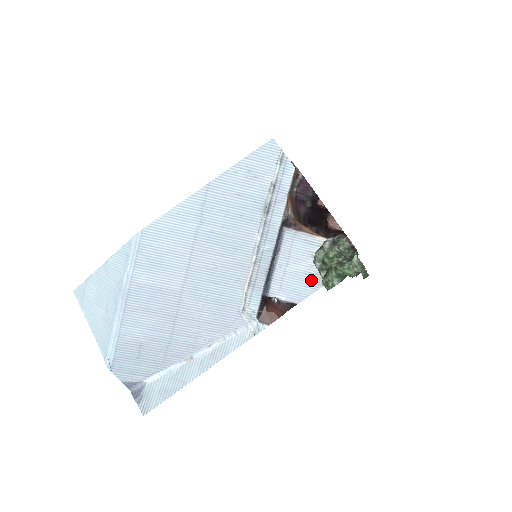
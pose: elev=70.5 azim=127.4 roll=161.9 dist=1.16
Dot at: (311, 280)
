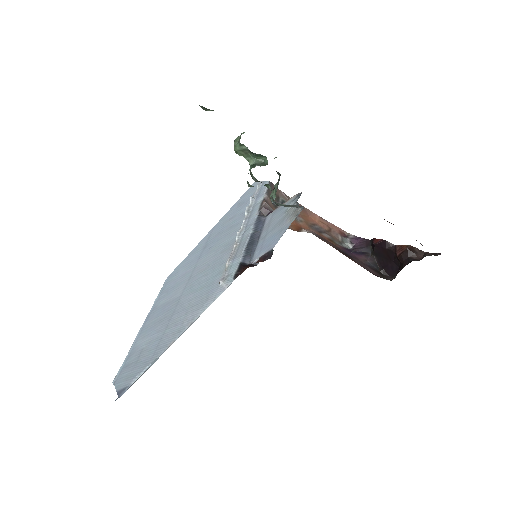
Dot at: (284, 225)
